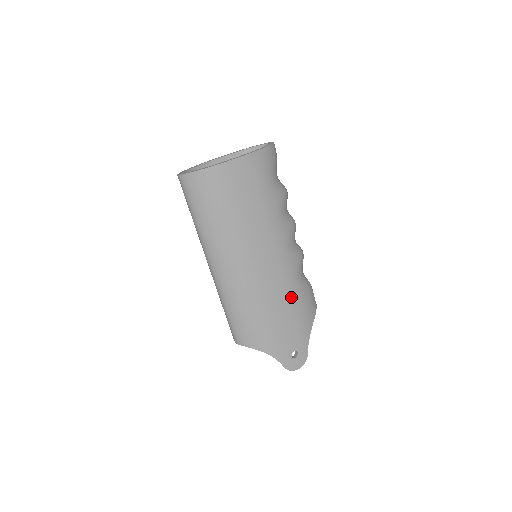
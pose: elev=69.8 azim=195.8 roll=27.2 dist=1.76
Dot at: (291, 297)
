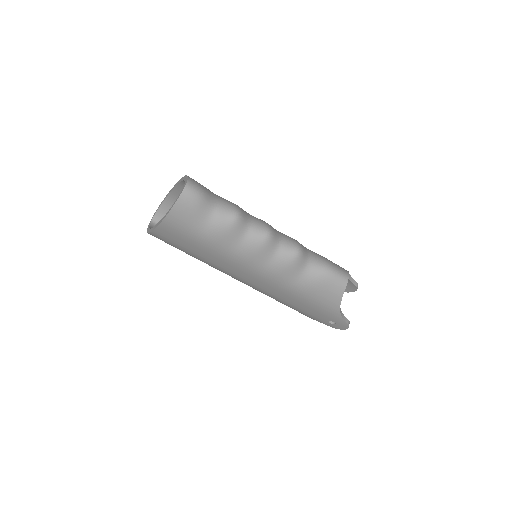
Dot at: (294, 295)
